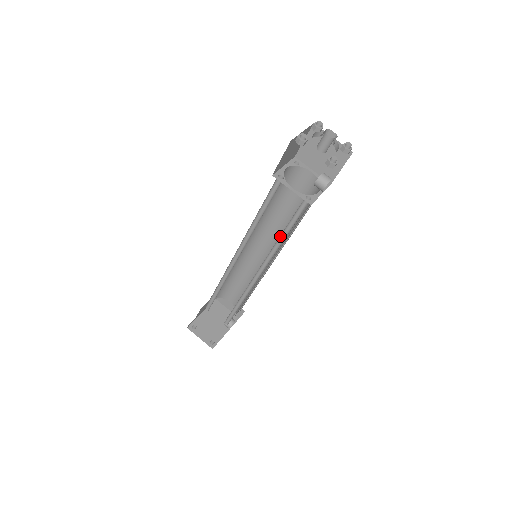
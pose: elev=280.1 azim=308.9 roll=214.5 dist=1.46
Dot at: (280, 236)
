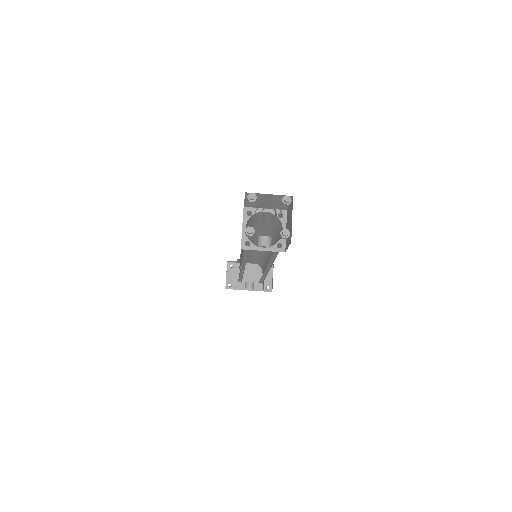
Dot at: (246, 254)
